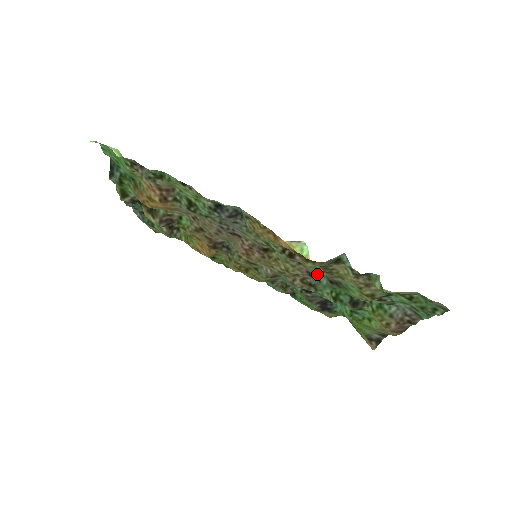
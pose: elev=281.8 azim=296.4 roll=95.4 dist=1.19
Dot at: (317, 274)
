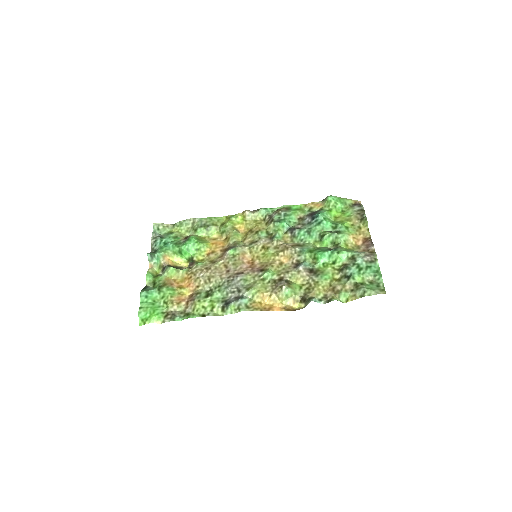
Dot at: (300, 264)
